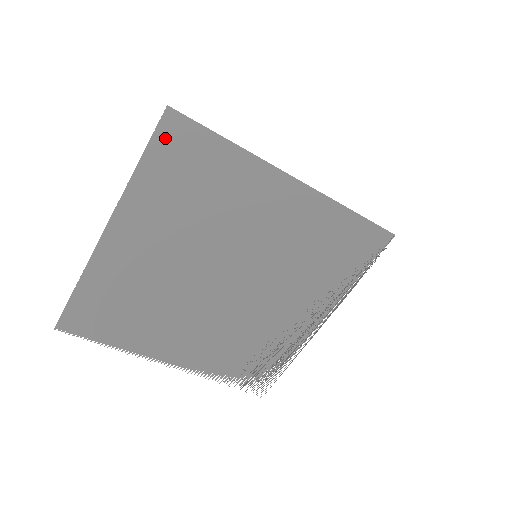
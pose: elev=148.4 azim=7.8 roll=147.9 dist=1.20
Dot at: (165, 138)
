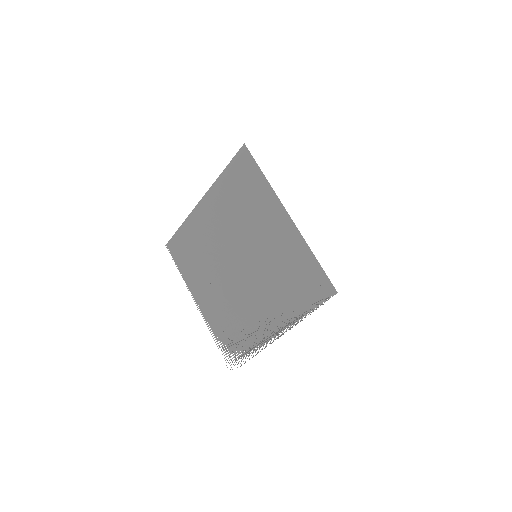
Dot at: (239, 160)
